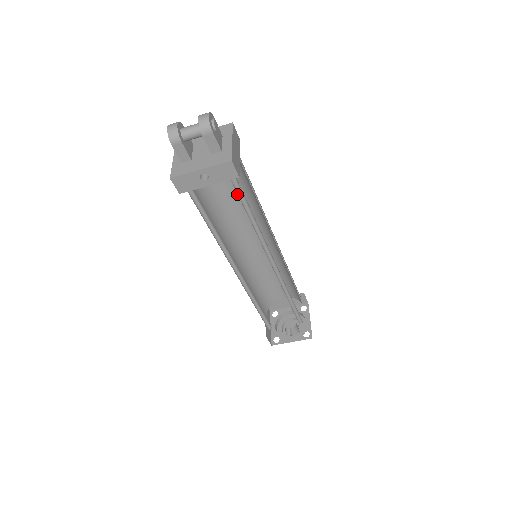
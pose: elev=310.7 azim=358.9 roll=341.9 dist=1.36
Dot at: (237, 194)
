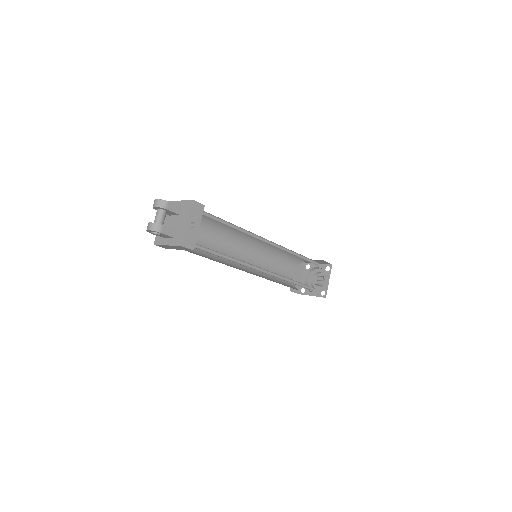
Dot at: (208, 239)
